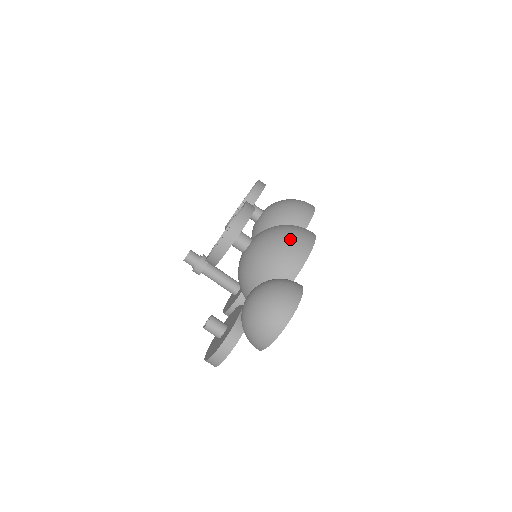
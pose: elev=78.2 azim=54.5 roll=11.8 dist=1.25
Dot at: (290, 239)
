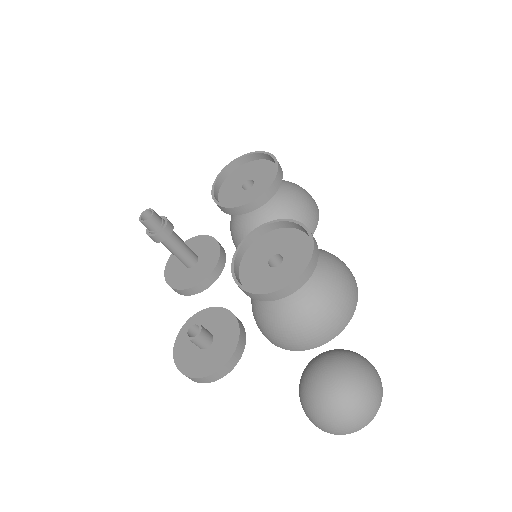
Dot at: (344, 287)
